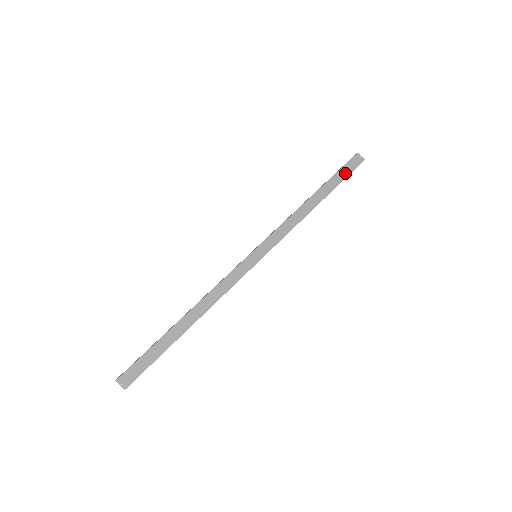
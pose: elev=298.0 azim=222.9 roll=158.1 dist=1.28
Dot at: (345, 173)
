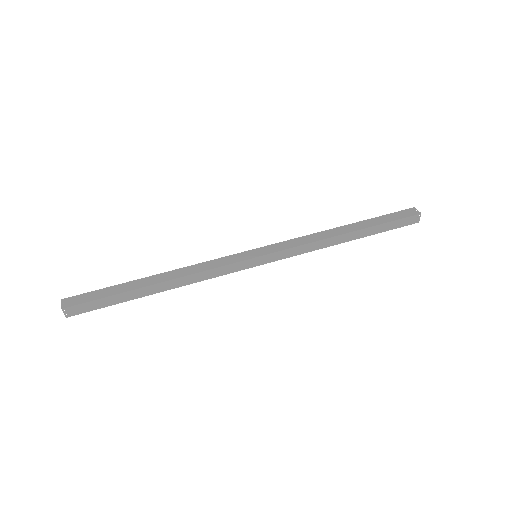
Dot at: (391, 218)
